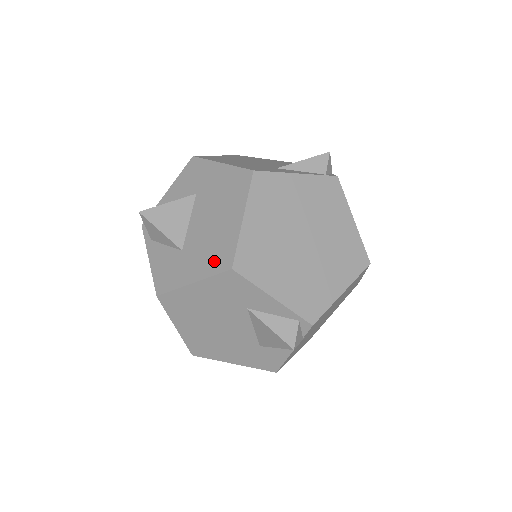
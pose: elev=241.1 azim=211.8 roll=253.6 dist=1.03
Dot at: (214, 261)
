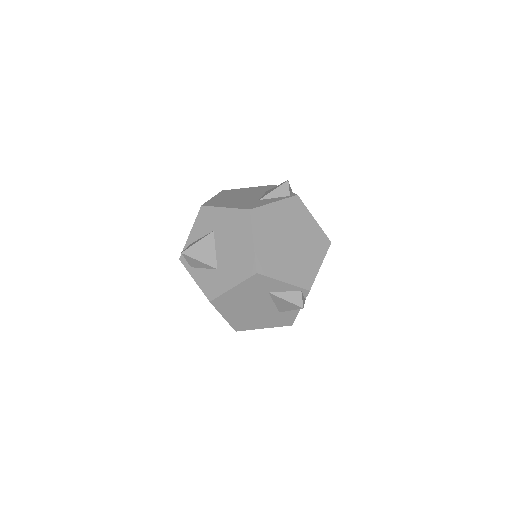
Dot at: (243, 271)
